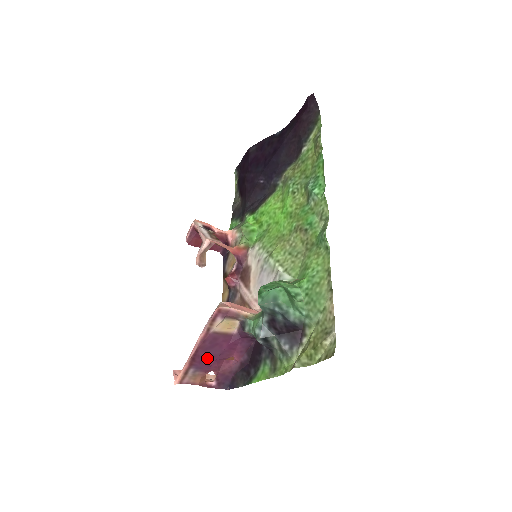
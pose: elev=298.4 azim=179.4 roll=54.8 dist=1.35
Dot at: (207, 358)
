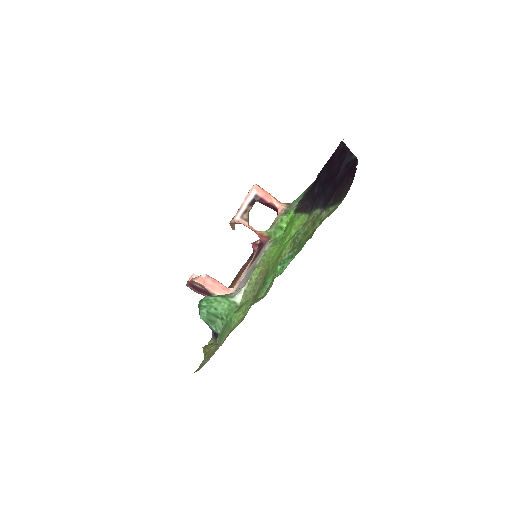
Dot at: (197, 289)
